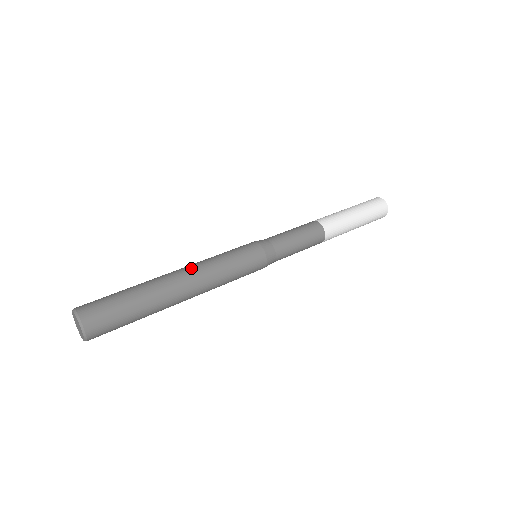
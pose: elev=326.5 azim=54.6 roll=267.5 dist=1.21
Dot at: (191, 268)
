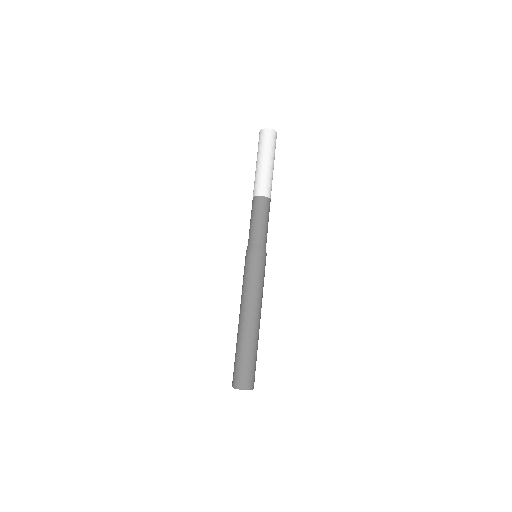
Dot at: (258, 309)
